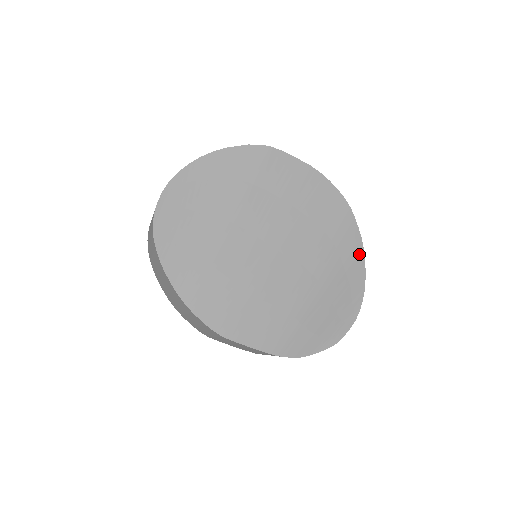
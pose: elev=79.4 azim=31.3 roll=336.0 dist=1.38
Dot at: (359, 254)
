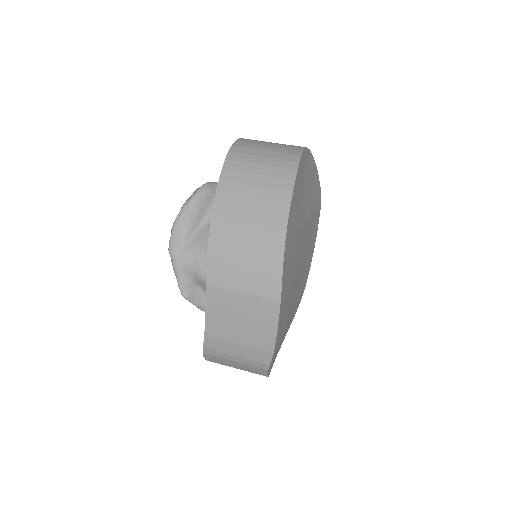
Dot at: occluded
